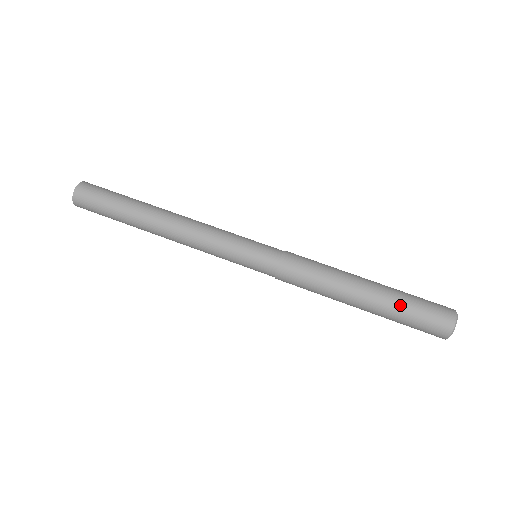
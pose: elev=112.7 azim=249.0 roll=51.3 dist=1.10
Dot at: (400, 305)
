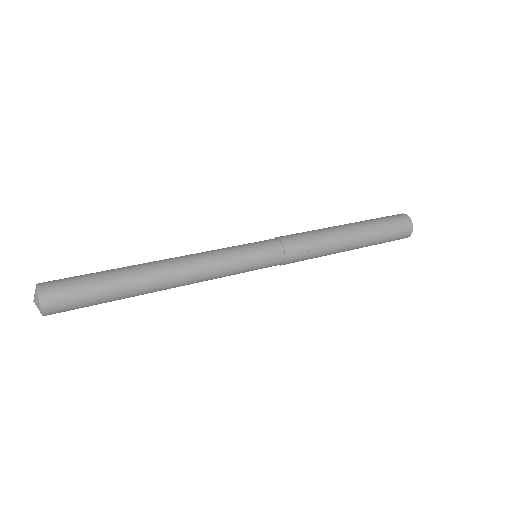
Dot at: (367, 220)
